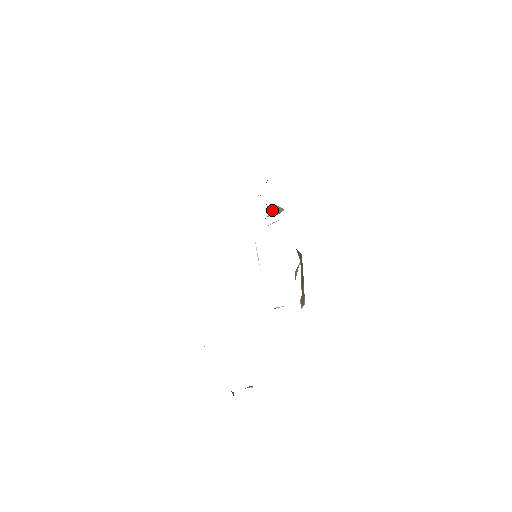
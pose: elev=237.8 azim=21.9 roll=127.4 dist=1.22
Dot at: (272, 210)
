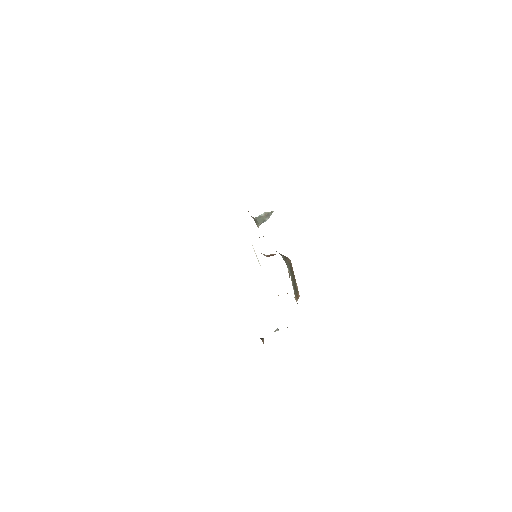
Dot at: (261, 221)
